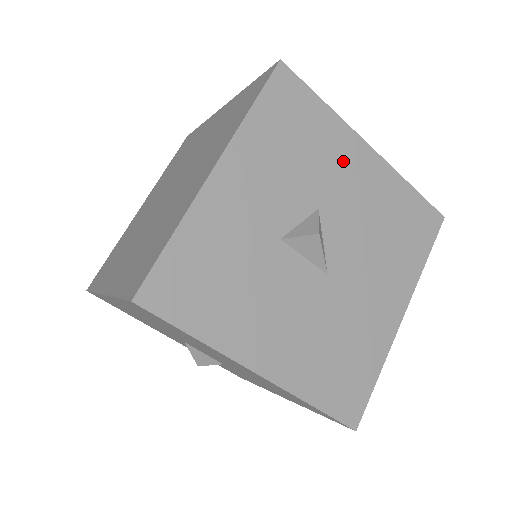
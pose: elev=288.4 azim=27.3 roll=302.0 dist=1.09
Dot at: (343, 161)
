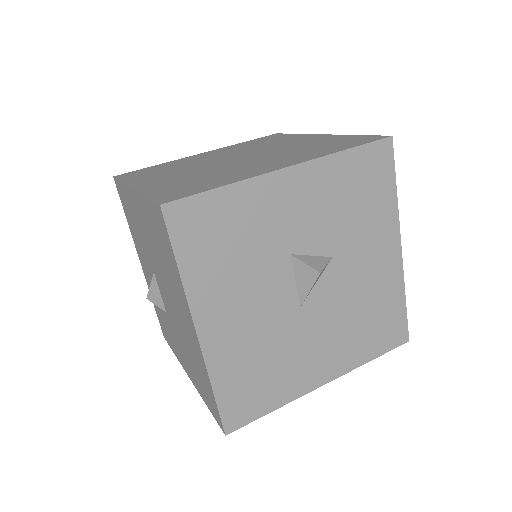
Dot at: (375, 240)
